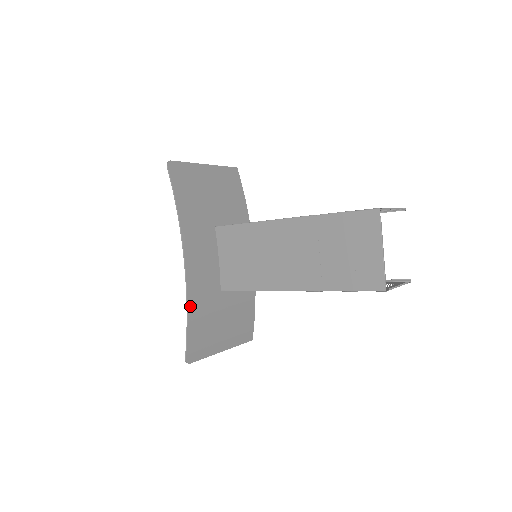
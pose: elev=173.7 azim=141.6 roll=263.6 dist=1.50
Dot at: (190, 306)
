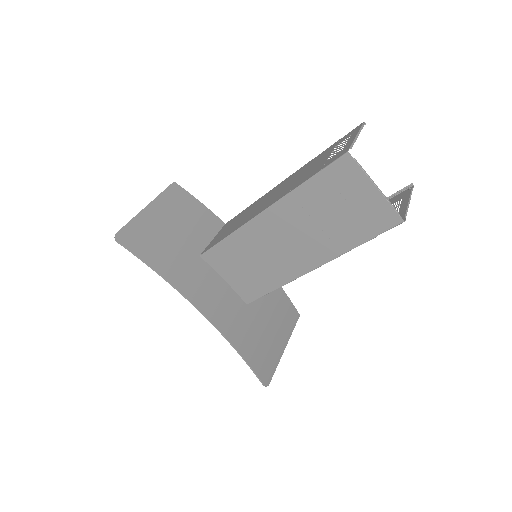
Dot at: (234, 343)
